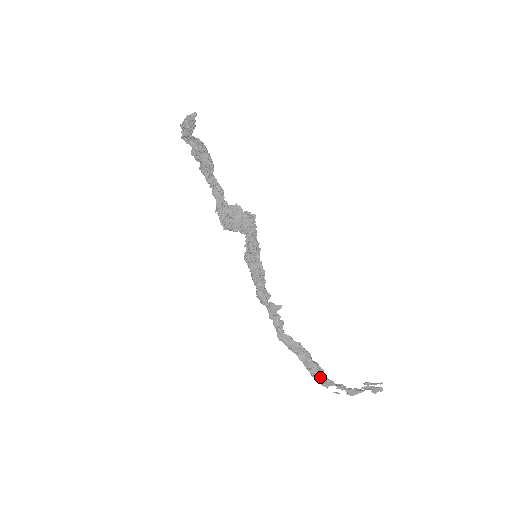
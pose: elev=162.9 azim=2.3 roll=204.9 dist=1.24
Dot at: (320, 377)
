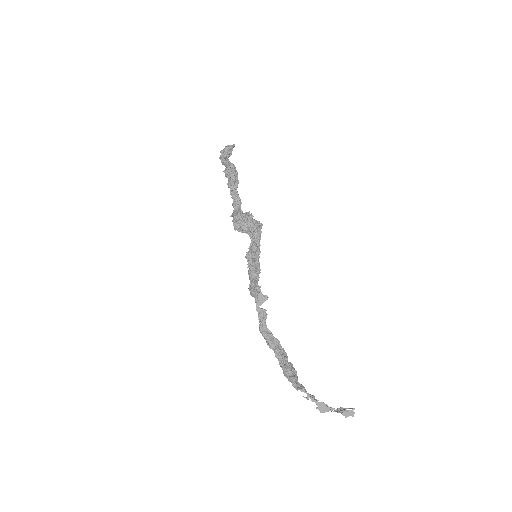
Dot at: (292, 376)
